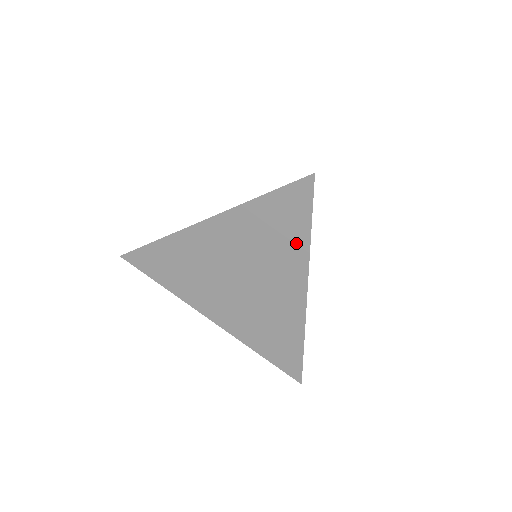
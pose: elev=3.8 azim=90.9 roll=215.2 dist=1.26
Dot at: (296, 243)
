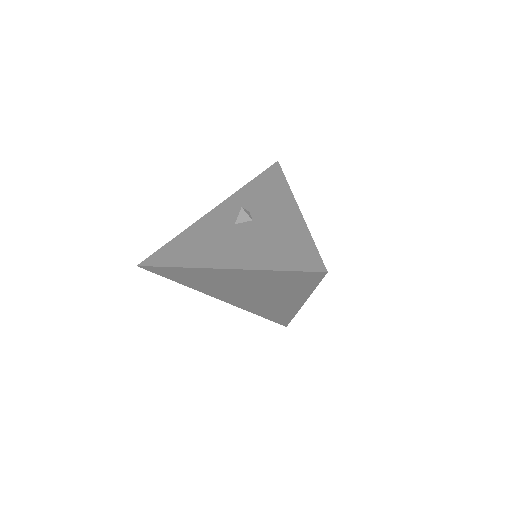
Dot at: (301, 290)
